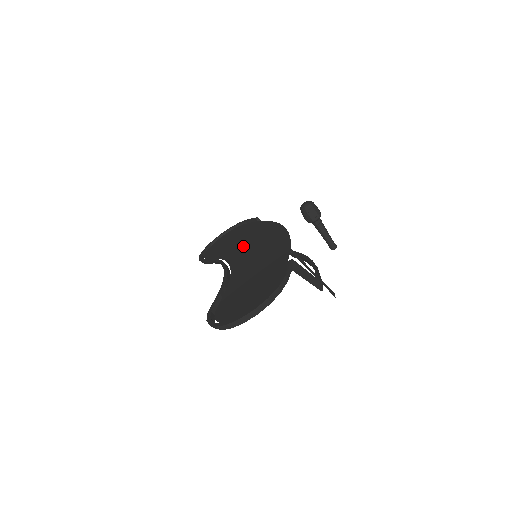
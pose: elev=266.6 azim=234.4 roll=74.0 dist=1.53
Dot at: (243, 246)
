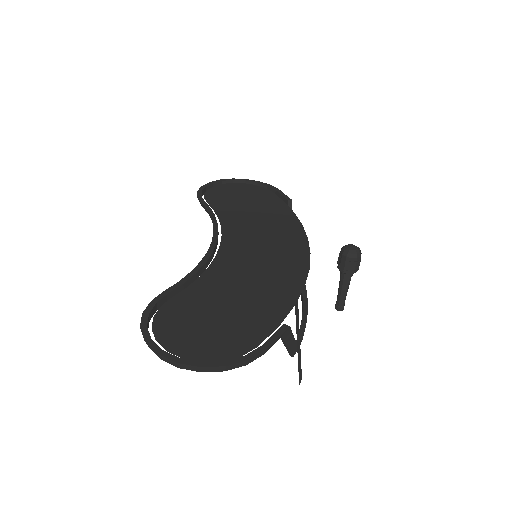
Dot at: (252, 228)
